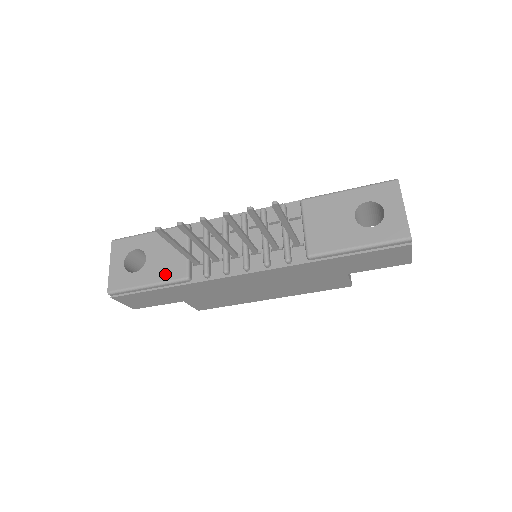
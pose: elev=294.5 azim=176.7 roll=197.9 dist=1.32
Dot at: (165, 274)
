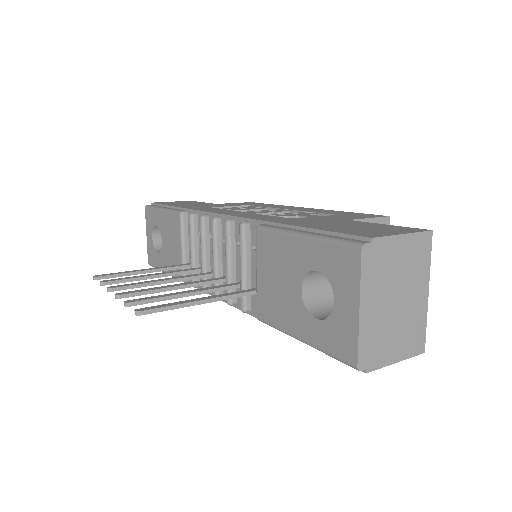
Dot at: occluded
